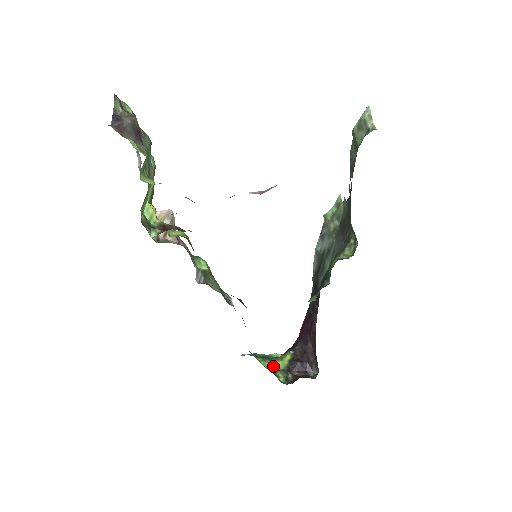
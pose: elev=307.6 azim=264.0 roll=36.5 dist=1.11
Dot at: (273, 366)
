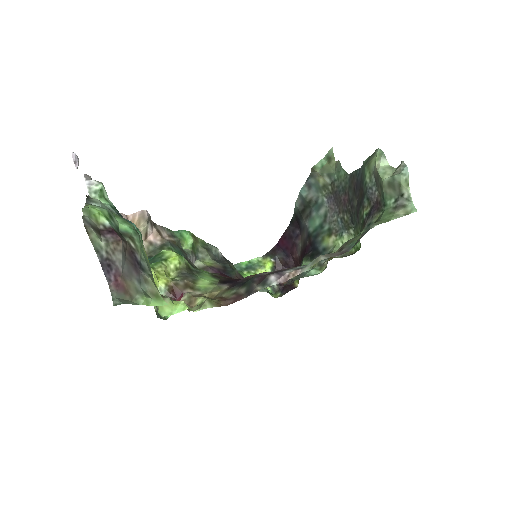
Dot at: occluded
